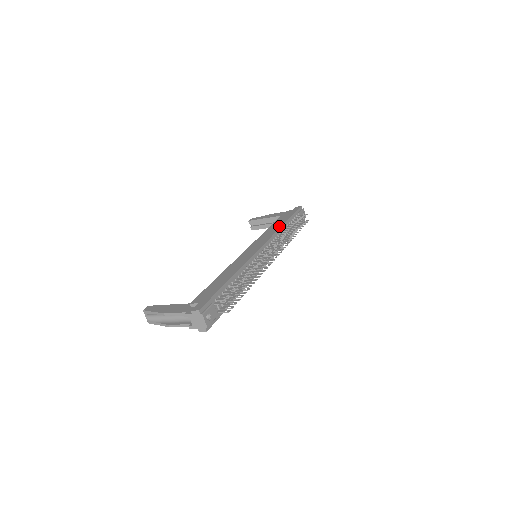
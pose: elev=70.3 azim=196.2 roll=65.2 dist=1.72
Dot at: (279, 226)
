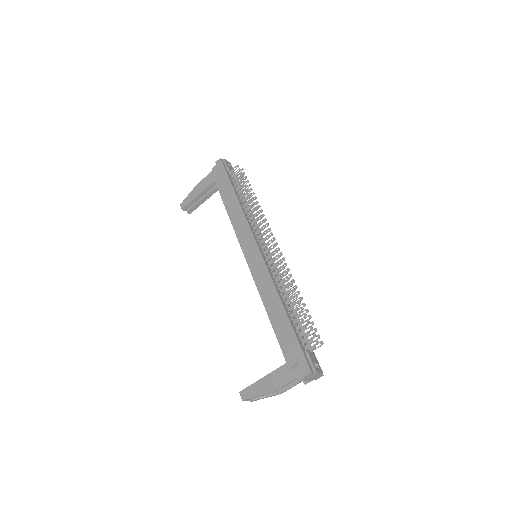
Dot at: (237, 205)
